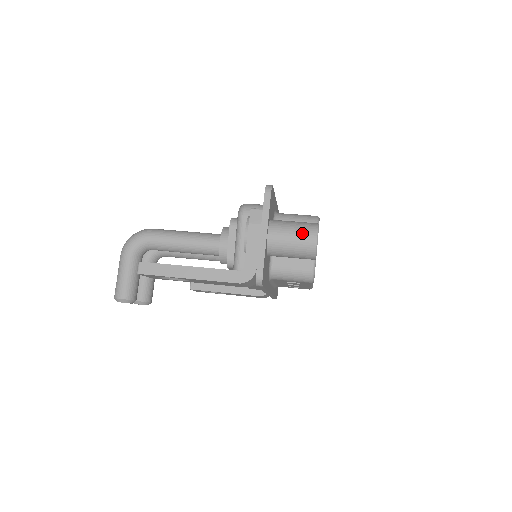
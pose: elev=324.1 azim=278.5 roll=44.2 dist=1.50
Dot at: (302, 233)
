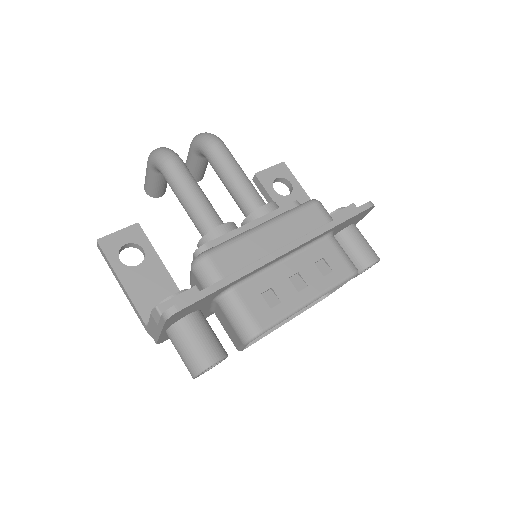
Dot at: (185, 362)
